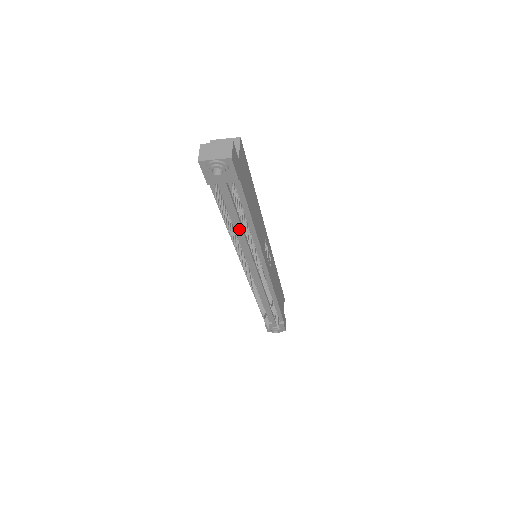
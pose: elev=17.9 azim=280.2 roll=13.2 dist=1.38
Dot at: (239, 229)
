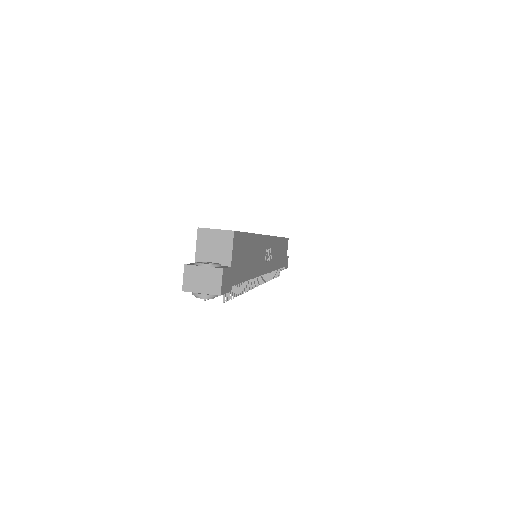
Dot at: occluded
